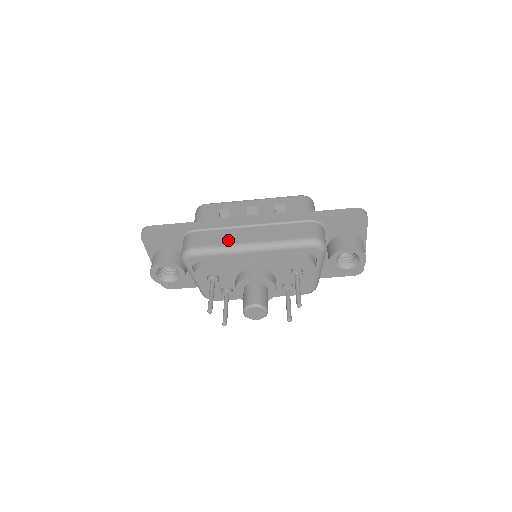
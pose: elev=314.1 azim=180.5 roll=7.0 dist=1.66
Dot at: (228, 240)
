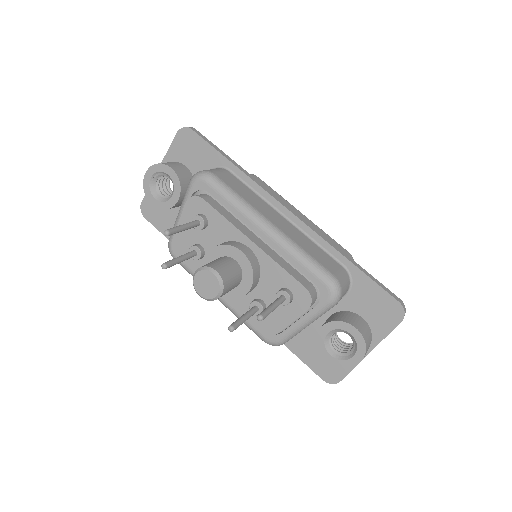
Dot at: (253, 202)
